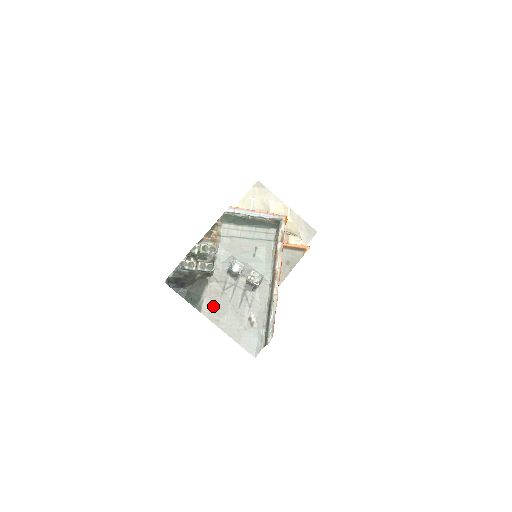
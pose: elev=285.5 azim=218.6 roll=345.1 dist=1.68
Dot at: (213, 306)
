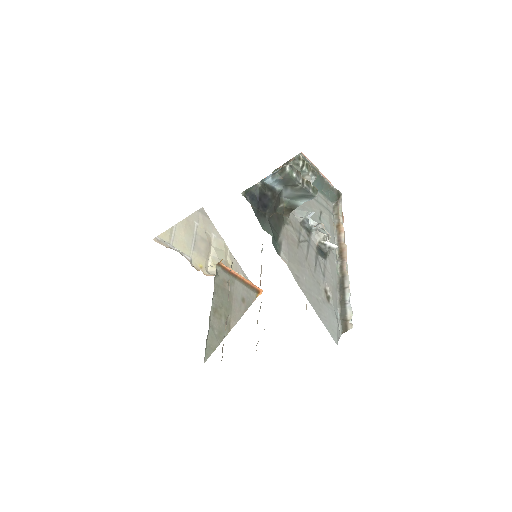
Dot at: (292, 255)
